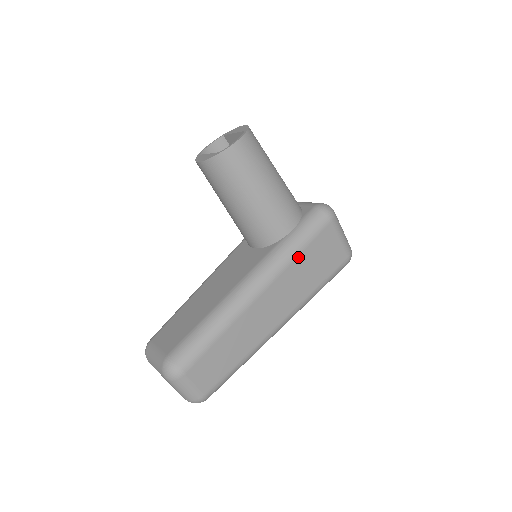
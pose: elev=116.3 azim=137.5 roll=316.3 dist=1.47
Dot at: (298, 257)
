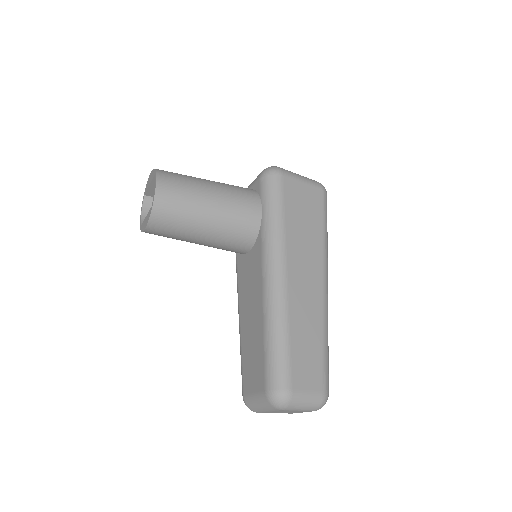
Dot at: (286, 224)
